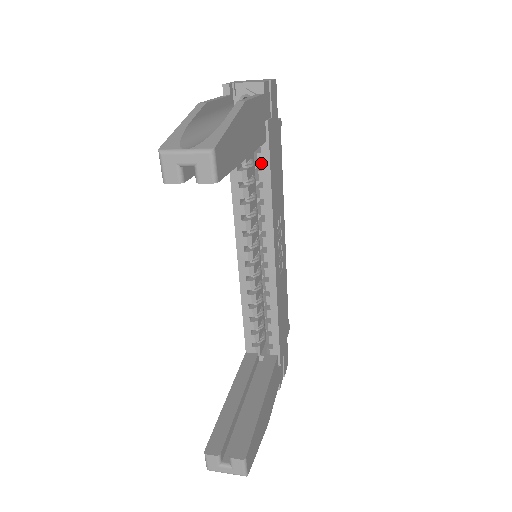
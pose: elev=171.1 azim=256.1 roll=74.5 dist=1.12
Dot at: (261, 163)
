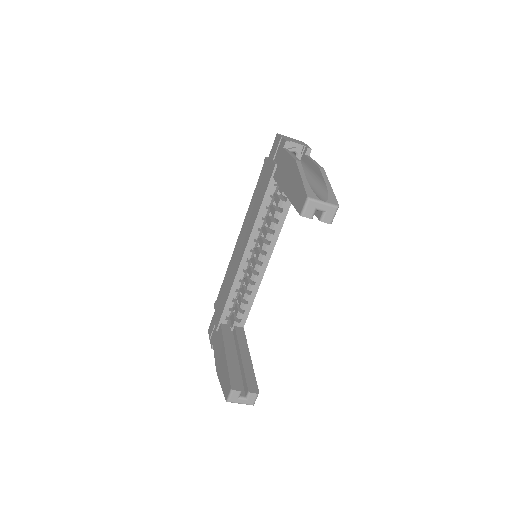
Dot at: occluded
